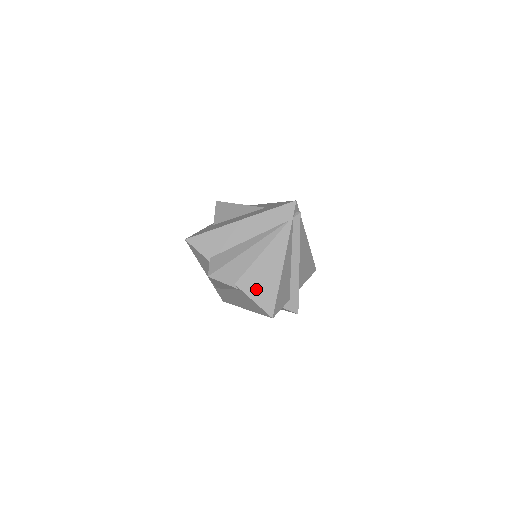
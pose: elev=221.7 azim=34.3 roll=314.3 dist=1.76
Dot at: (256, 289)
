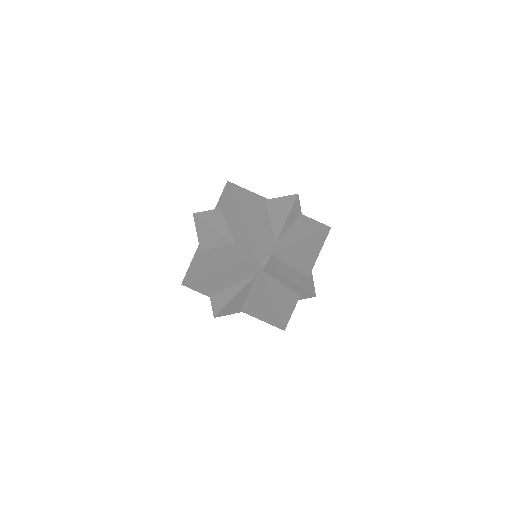
Dot at: (260, 315)
